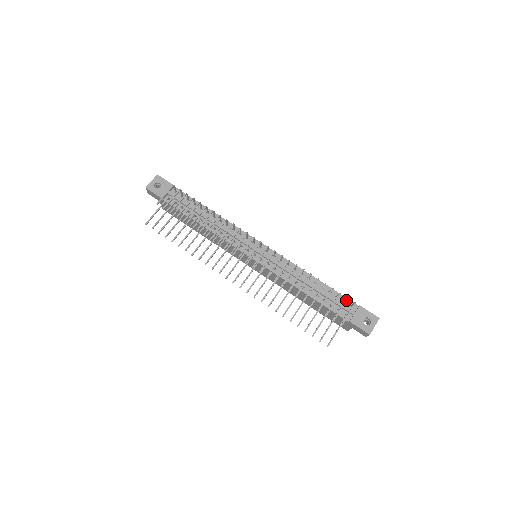
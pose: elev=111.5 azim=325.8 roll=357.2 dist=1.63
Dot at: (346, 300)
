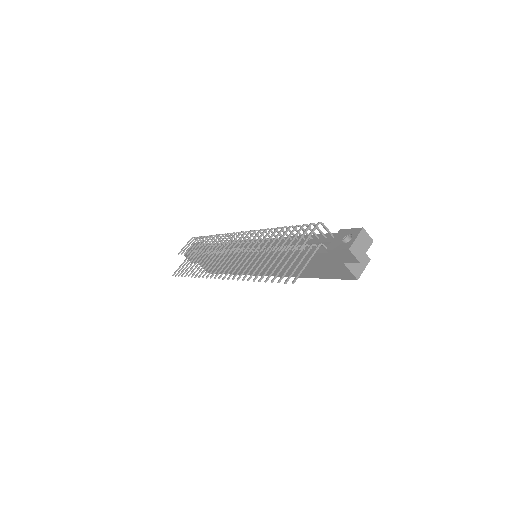
Dot at: (308, 225)
